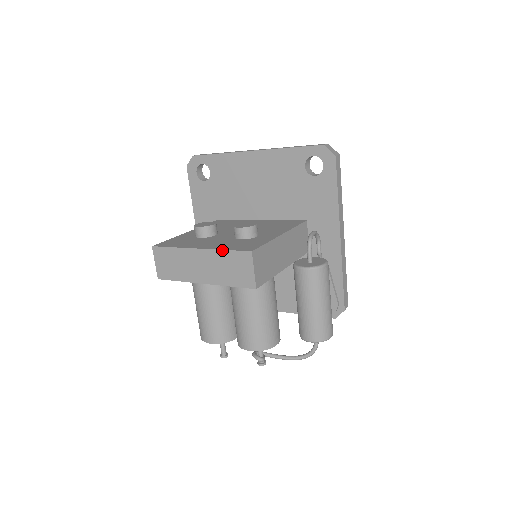
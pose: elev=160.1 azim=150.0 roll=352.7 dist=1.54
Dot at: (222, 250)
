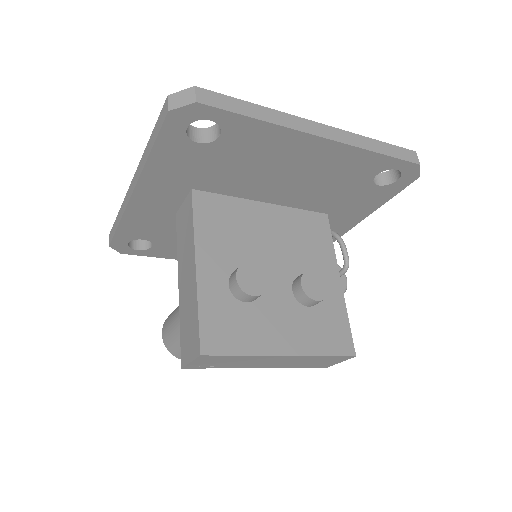
Dot at: (320, 356)
